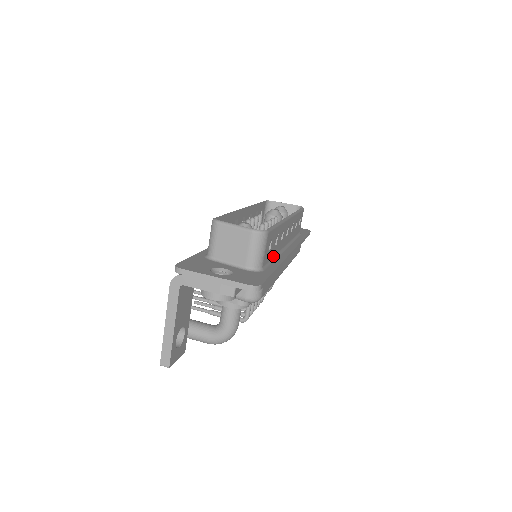
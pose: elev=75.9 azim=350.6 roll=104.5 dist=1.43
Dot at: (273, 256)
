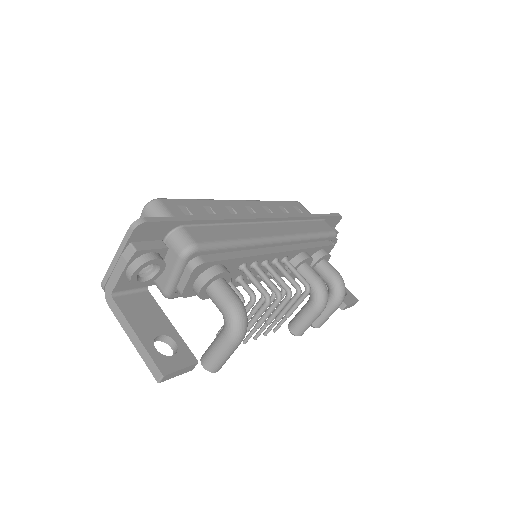
Dot at: occluded
